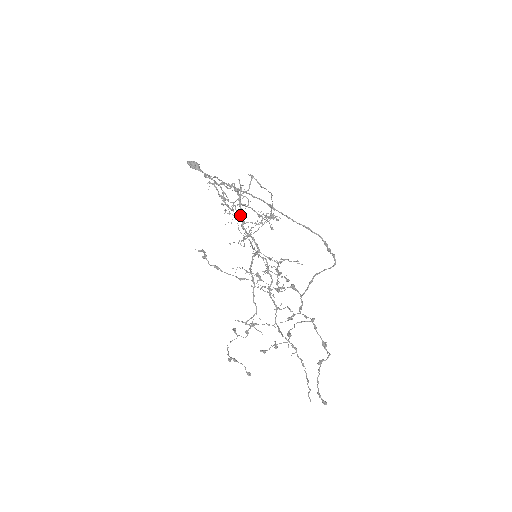
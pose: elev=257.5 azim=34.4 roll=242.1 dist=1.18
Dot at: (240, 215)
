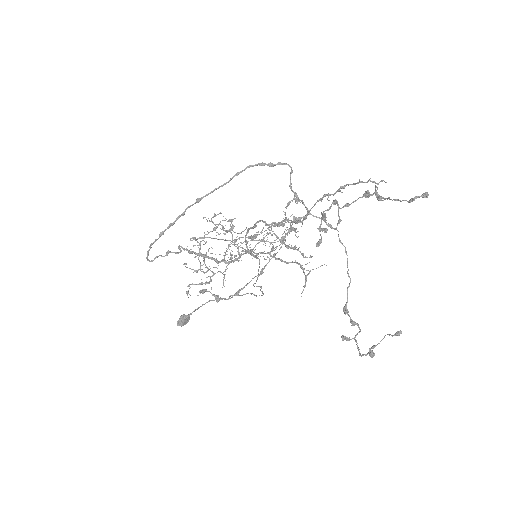
Dot at: (216, 262)
